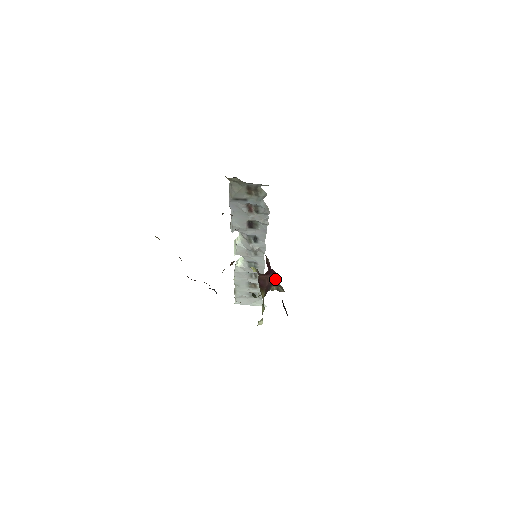
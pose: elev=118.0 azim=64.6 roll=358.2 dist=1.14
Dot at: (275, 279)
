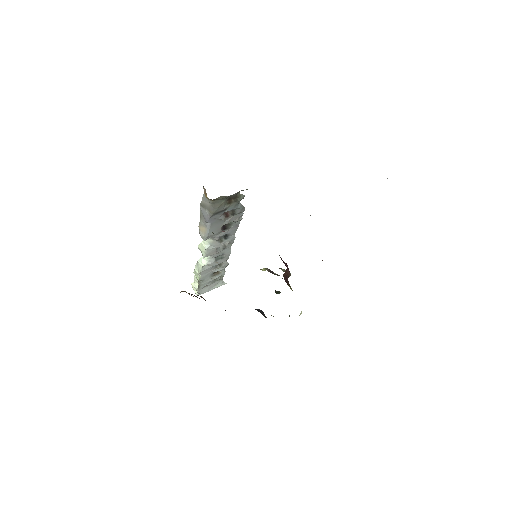
Dot at: occluded
